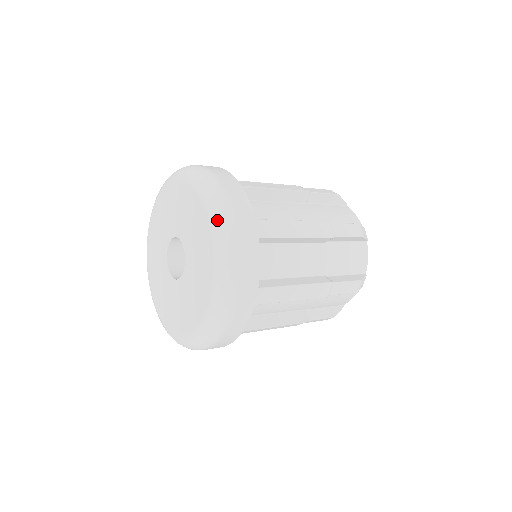
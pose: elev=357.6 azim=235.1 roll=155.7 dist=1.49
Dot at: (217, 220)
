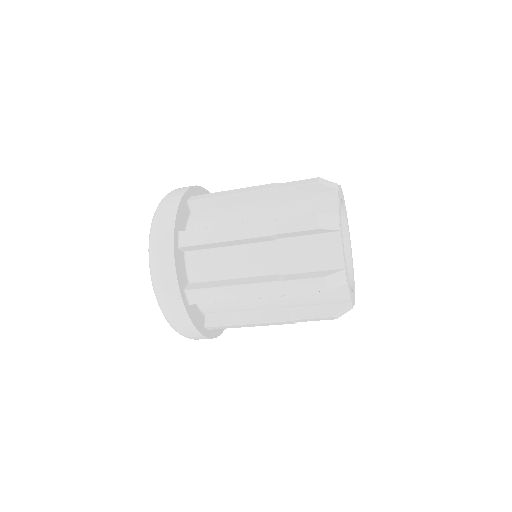
Dot at: (149, 237)
